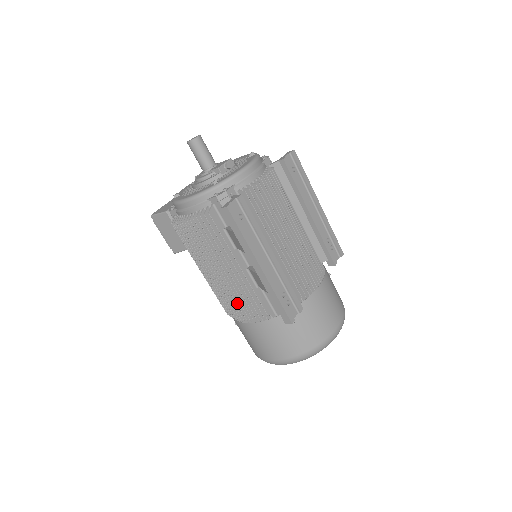
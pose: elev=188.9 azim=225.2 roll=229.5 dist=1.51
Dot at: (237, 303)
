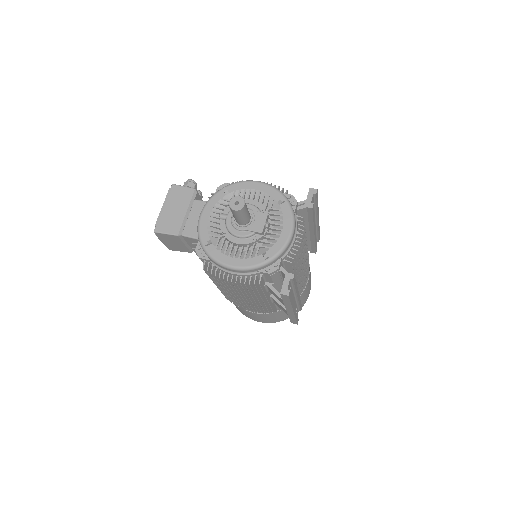
Dot at: (249, 307)
